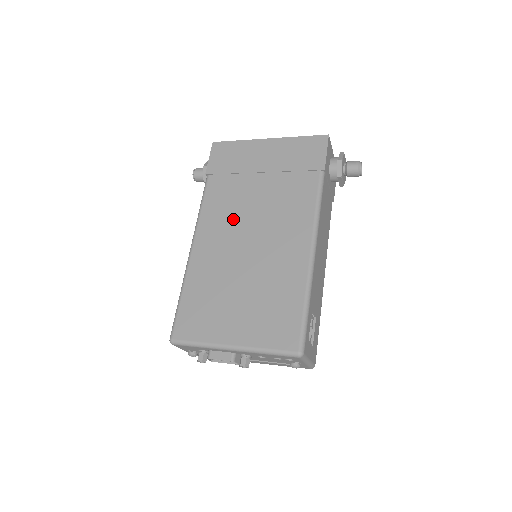
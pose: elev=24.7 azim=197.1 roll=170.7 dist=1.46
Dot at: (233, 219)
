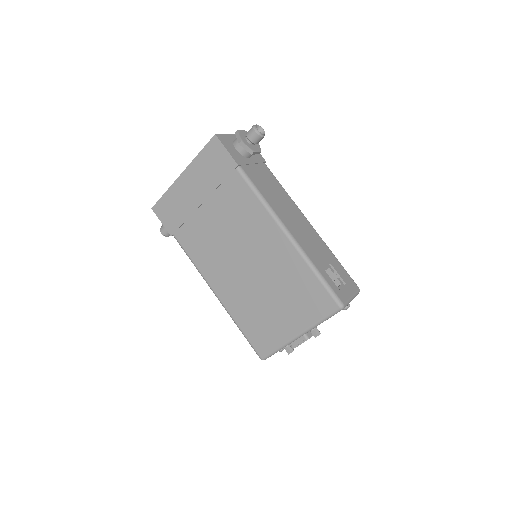
Dot at: (218, 253)
